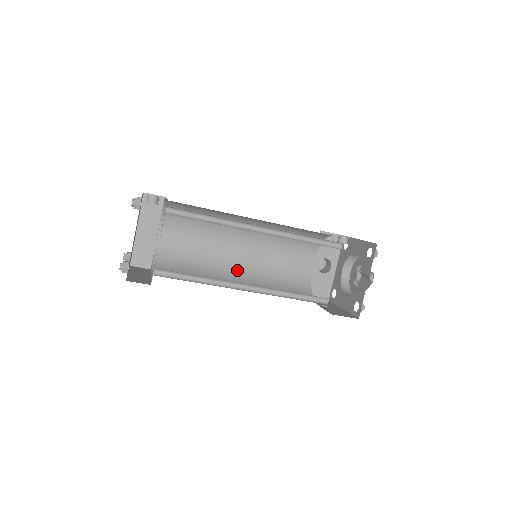
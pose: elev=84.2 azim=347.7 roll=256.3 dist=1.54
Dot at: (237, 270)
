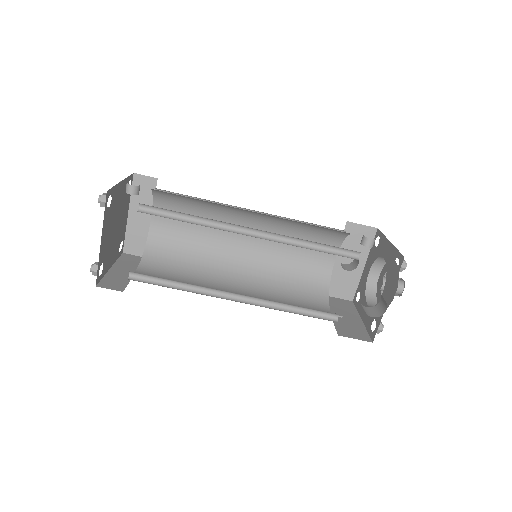
Dot at: (240, 264)
